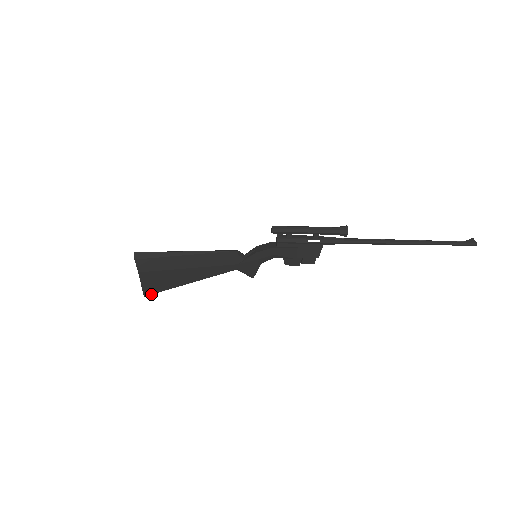
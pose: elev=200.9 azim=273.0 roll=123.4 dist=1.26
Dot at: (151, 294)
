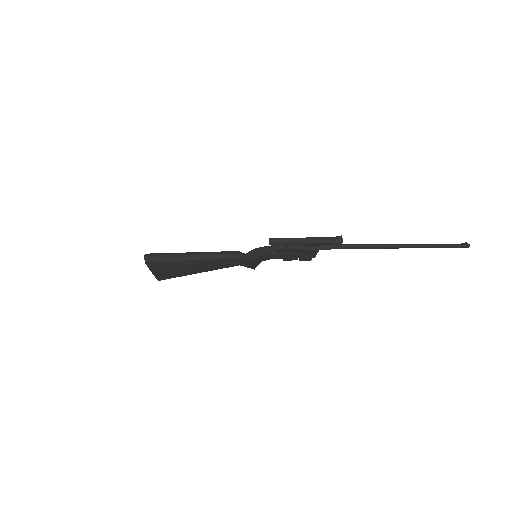
Dot at: (164, 279)
